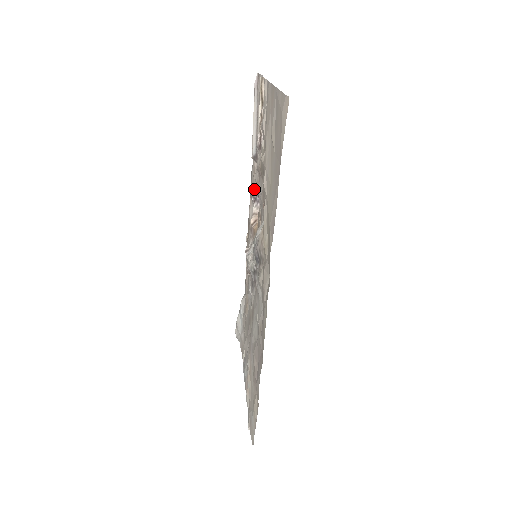
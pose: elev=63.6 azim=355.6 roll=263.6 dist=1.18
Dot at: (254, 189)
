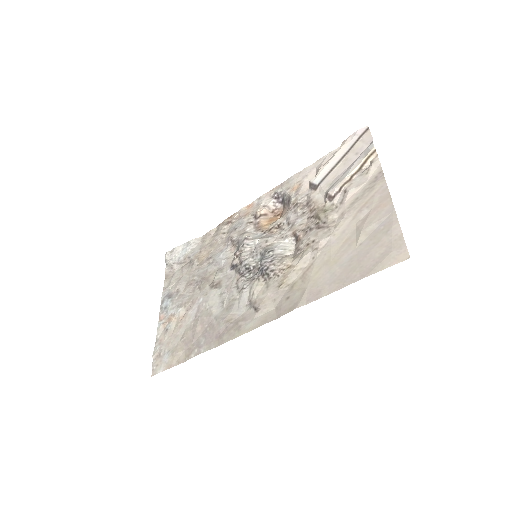
Dot at: (285, 193)
